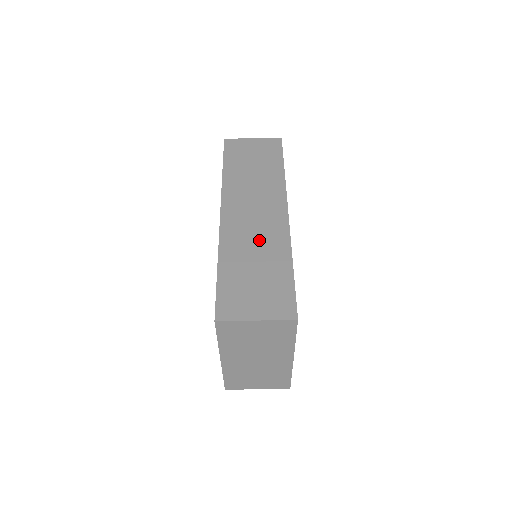
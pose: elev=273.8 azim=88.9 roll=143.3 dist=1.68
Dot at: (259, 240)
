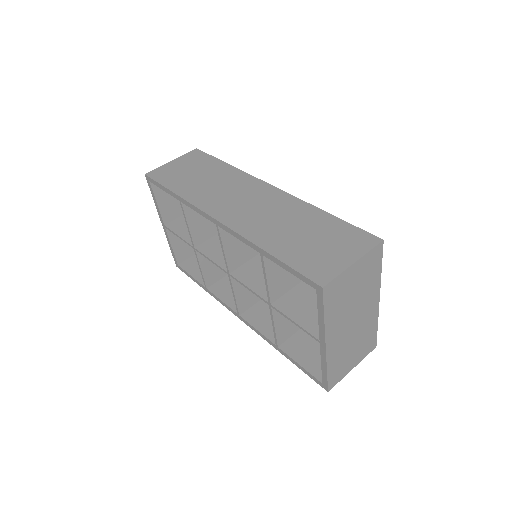
Dot at: (276, 215)
